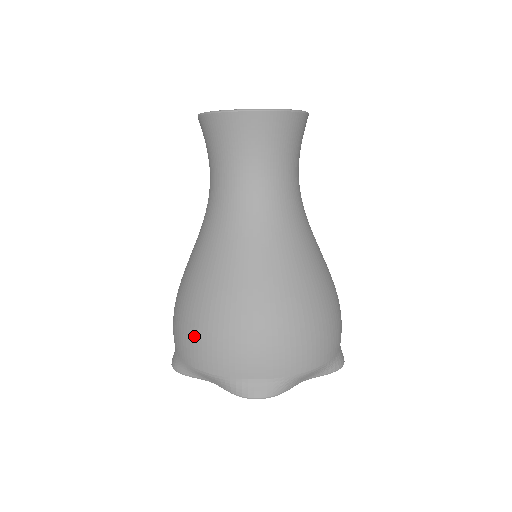
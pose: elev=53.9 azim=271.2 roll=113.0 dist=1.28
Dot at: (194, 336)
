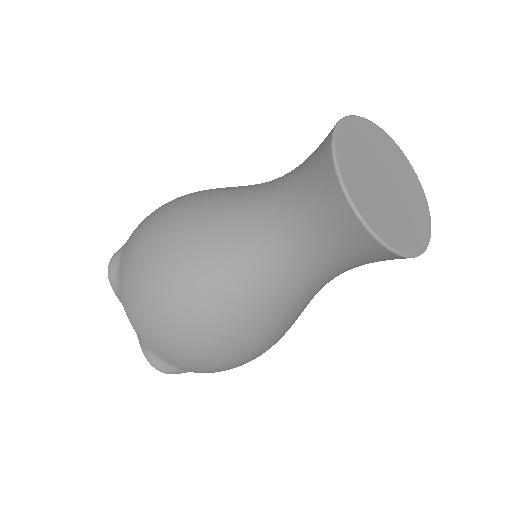
Dot at: (142, 301)
